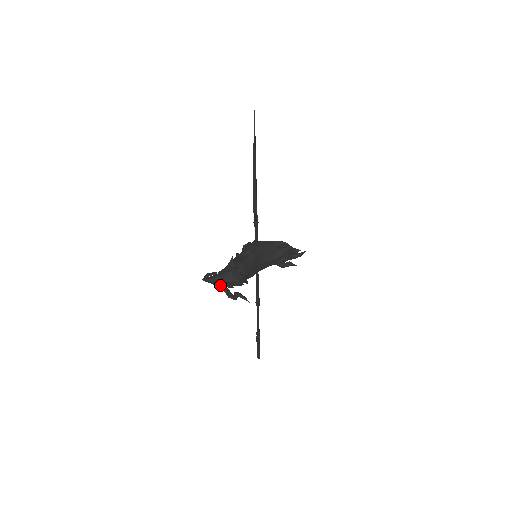
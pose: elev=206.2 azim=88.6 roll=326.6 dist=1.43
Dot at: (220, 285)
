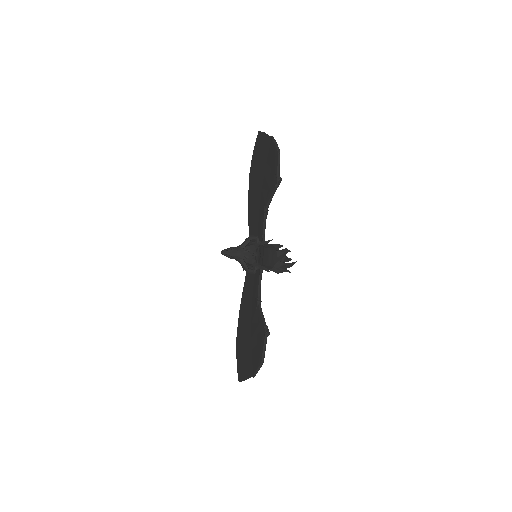
Dot at: (242, 254)
